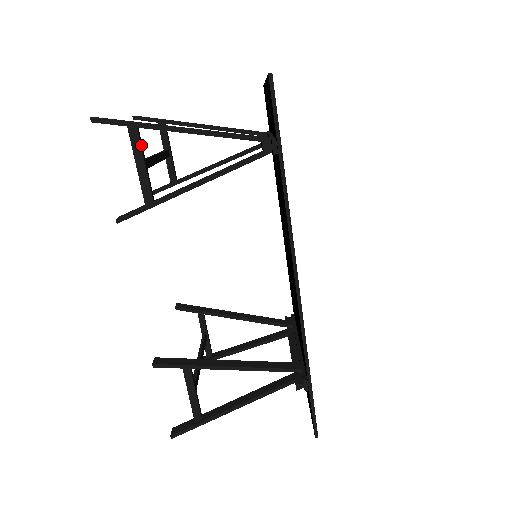
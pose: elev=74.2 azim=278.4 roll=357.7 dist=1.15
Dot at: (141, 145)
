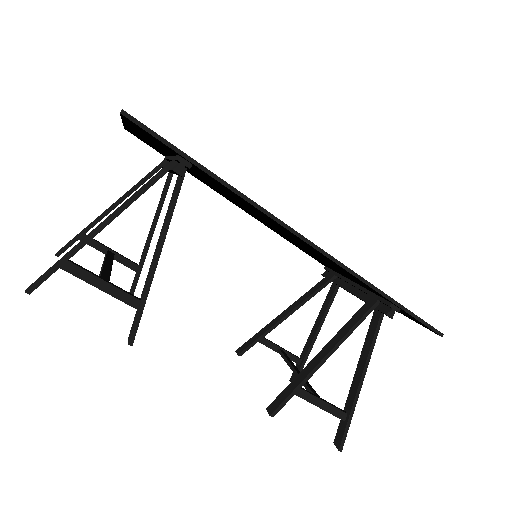
Dot at: (85, 270)
